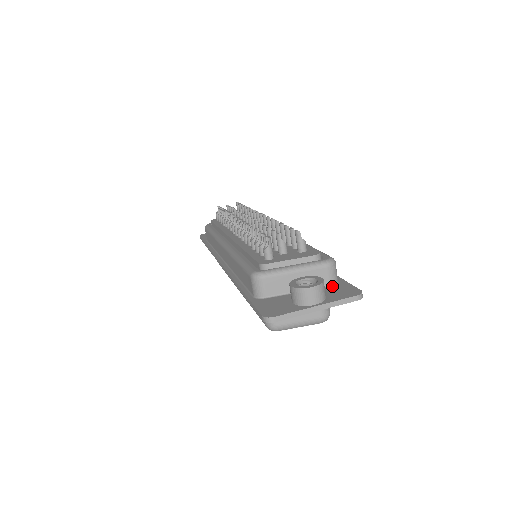
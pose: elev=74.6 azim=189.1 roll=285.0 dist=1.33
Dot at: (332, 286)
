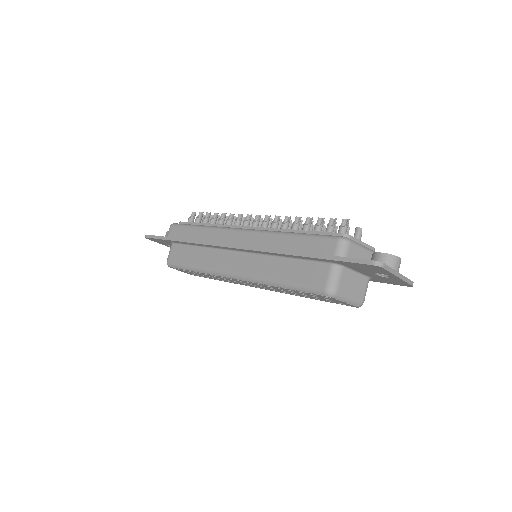
Dot at: occluded
